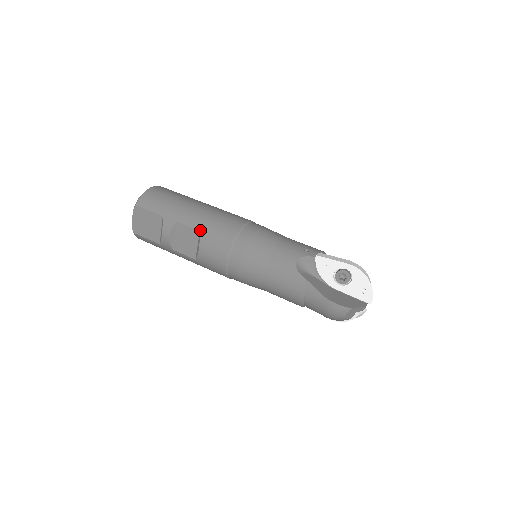
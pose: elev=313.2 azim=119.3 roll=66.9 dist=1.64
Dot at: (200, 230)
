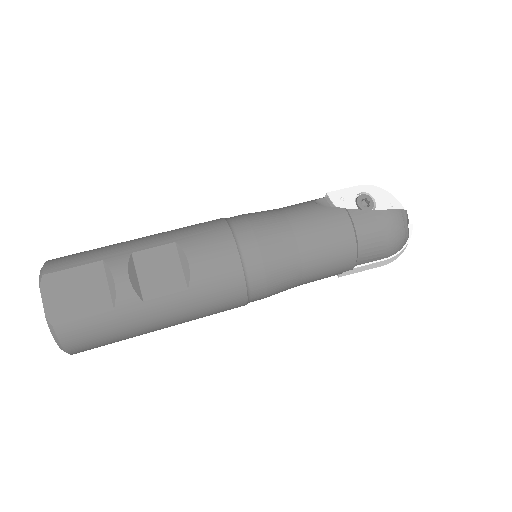
Dot at: (174, 241)
